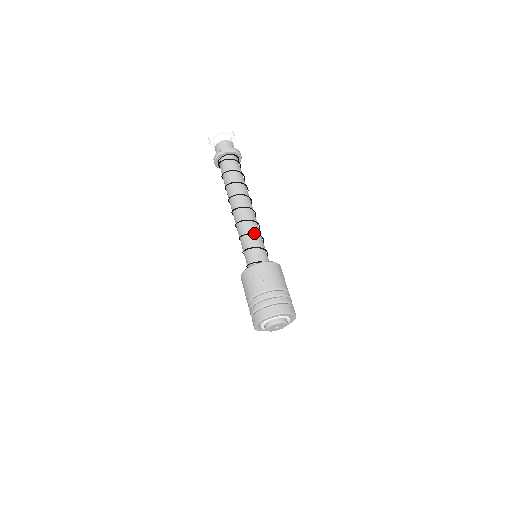
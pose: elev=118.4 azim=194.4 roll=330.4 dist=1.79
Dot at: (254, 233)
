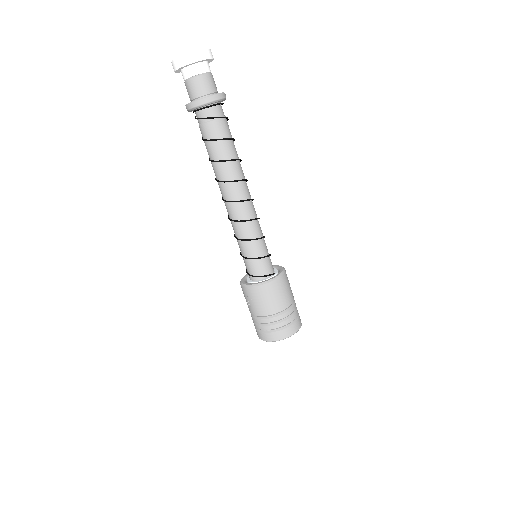
Dot at: (243, 240)
